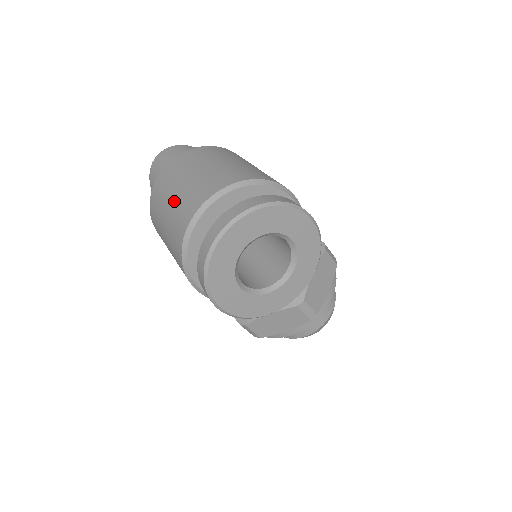
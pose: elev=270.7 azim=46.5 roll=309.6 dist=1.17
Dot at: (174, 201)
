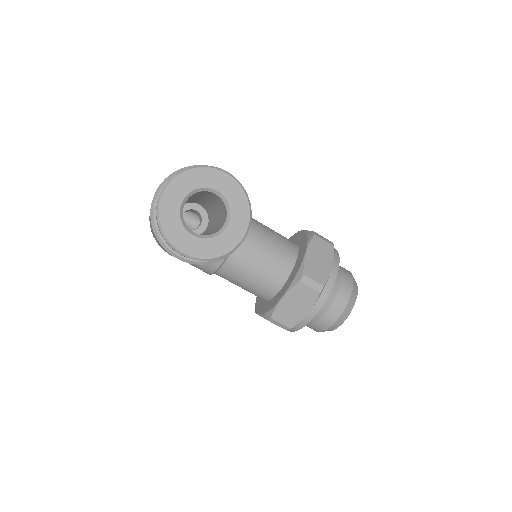
Dot at: occluded
